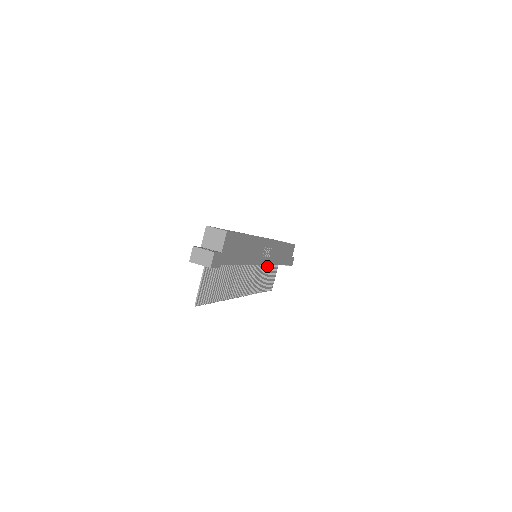
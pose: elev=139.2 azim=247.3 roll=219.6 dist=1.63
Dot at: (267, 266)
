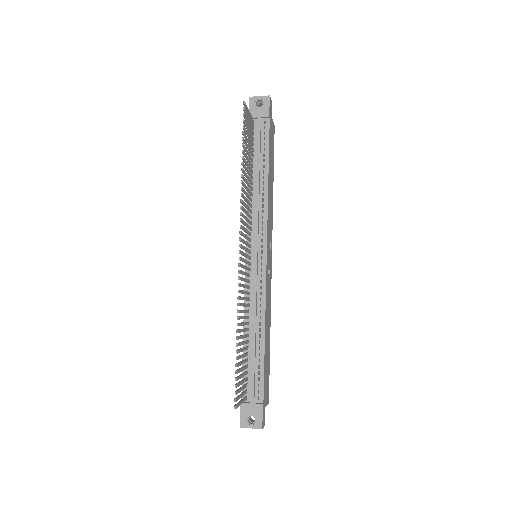
Dot at: (247, 335)
